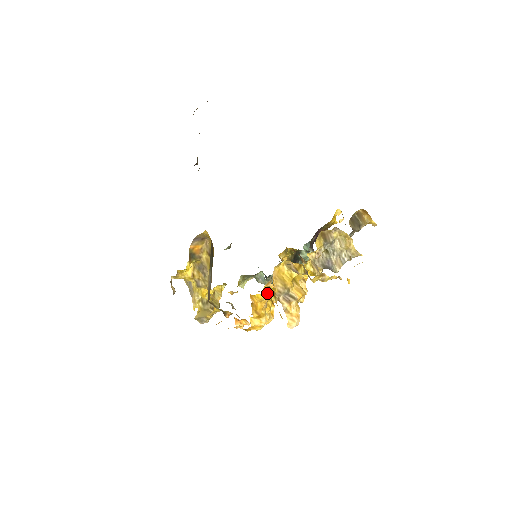
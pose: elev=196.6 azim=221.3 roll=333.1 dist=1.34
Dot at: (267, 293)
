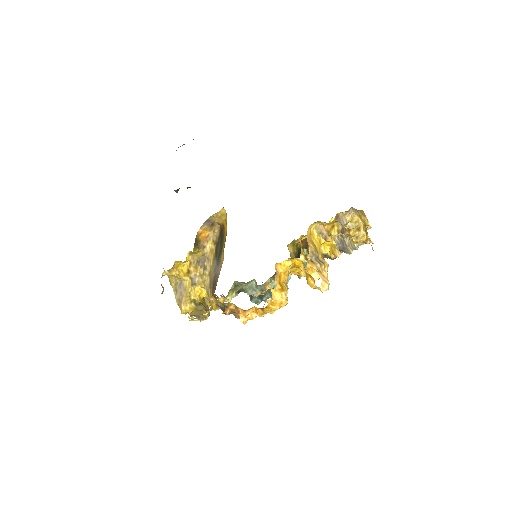
Dot at: occluded
